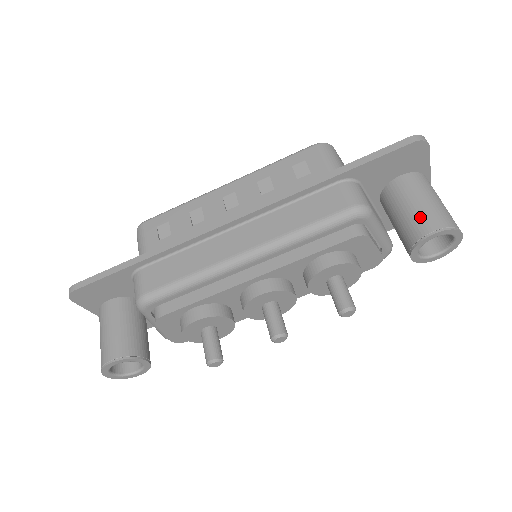
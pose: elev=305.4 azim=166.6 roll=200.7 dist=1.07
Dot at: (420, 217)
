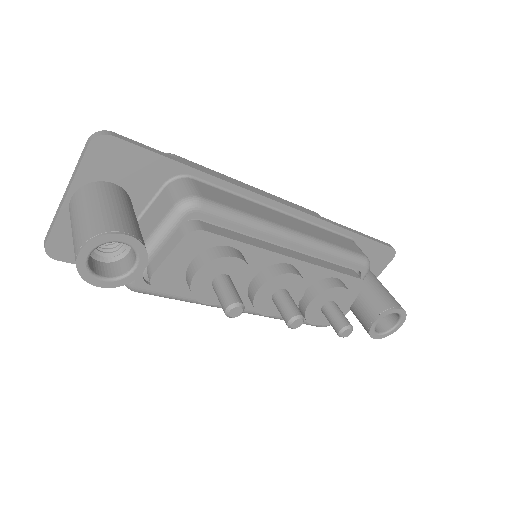
Dot at: (389, 296)
